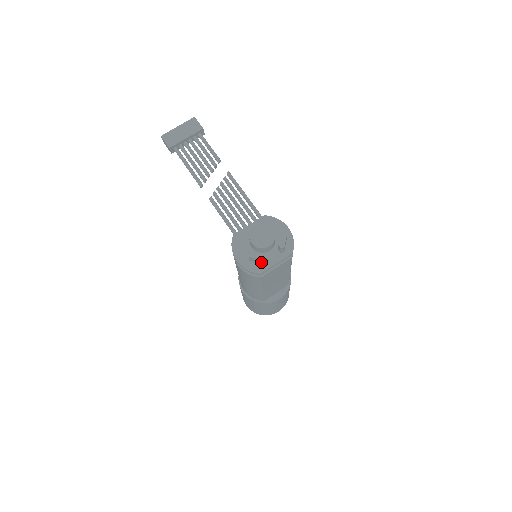
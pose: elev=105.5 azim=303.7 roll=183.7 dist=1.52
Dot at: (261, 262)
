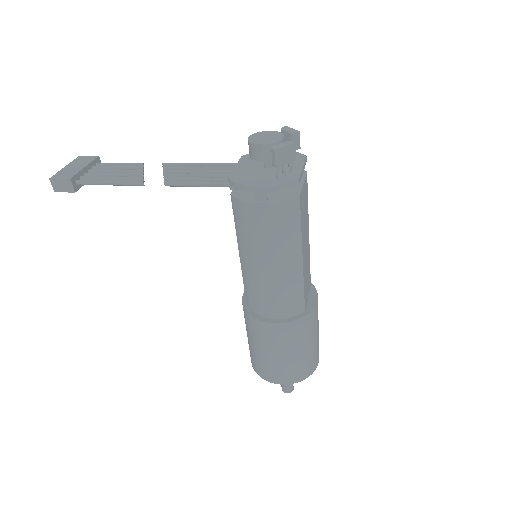
Dot at: (289, 159)
